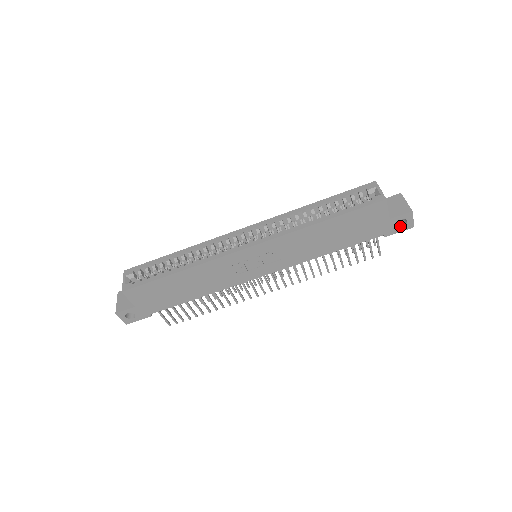
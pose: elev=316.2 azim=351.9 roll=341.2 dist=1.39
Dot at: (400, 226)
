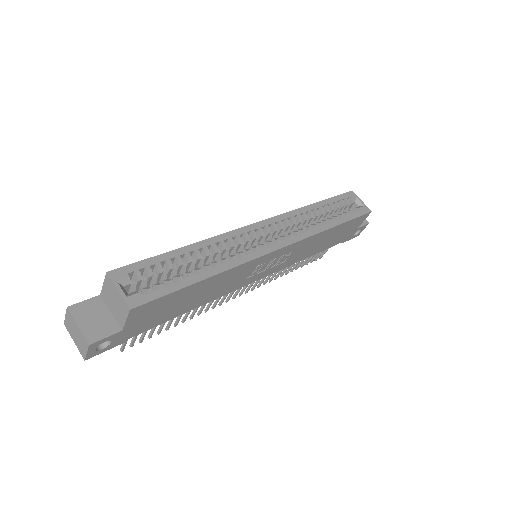
Dot at: (354, 234)
